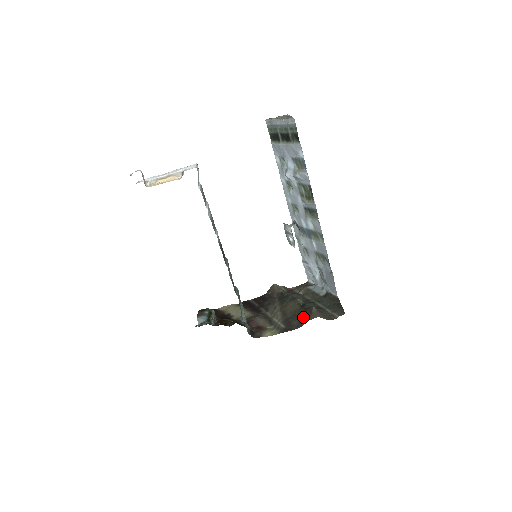
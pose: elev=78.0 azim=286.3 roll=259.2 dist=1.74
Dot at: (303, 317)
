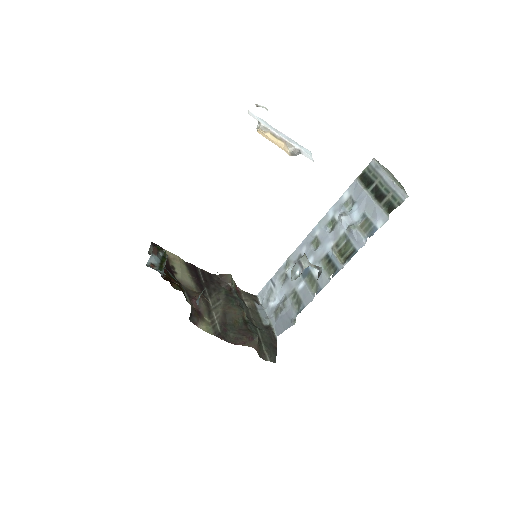
Dot at: (242, 337)
